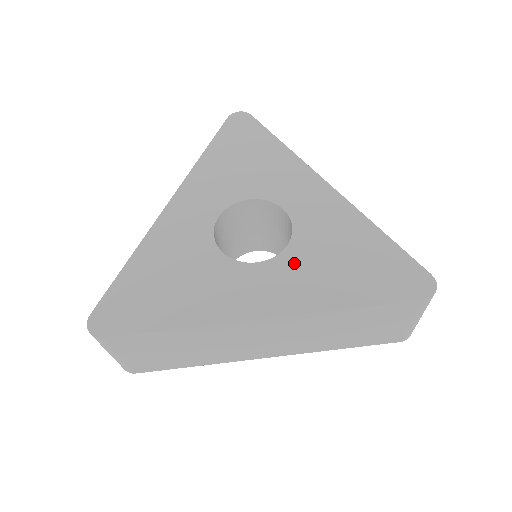
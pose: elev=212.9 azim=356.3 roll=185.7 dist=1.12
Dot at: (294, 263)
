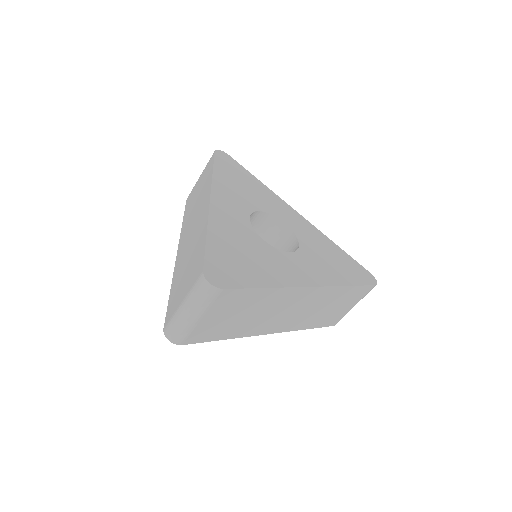
Dot at: (309, 256)
